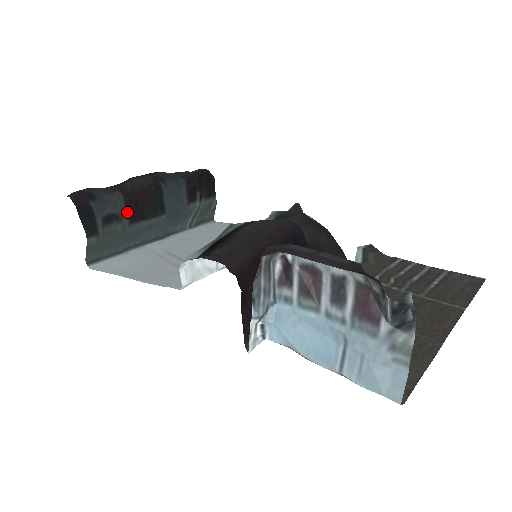
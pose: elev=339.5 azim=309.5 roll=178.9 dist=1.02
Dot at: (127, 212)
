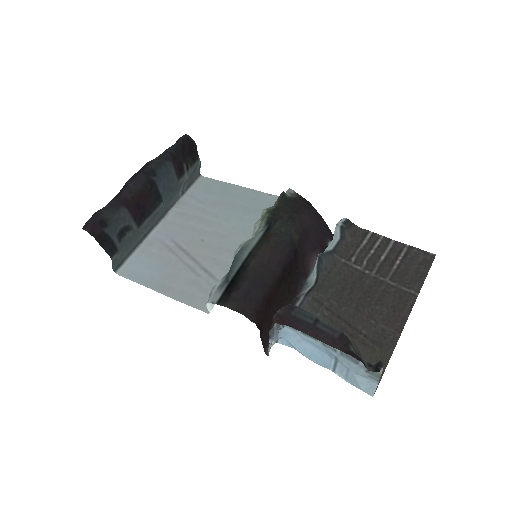
Dot at: (134, 219)
